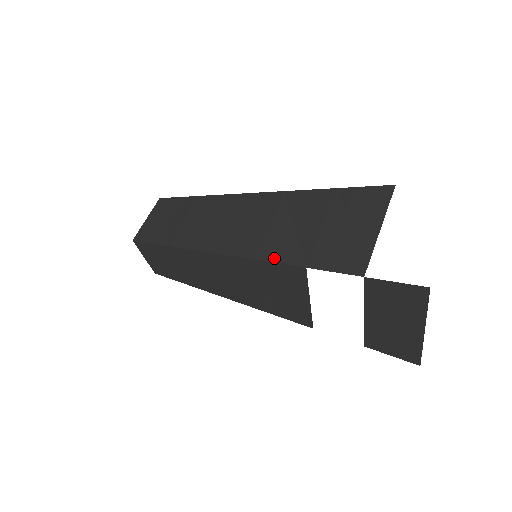
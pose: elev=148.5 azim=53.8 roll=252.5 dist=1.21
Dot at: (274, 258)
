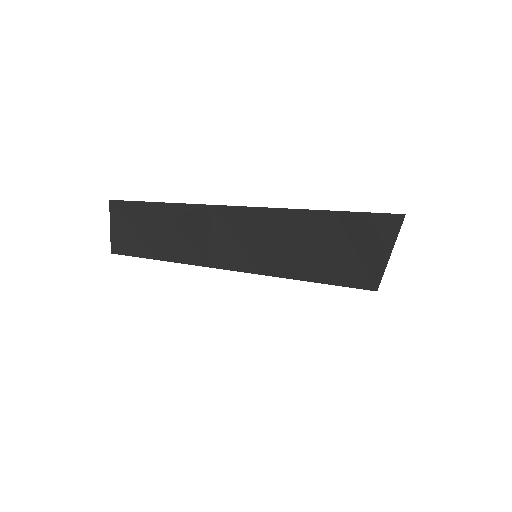
Dot at: (281, 274)
